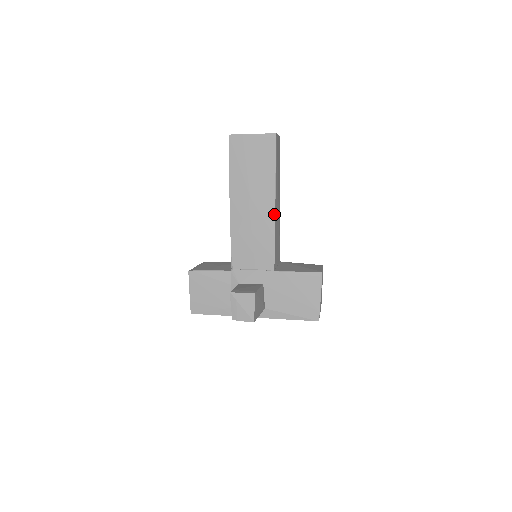
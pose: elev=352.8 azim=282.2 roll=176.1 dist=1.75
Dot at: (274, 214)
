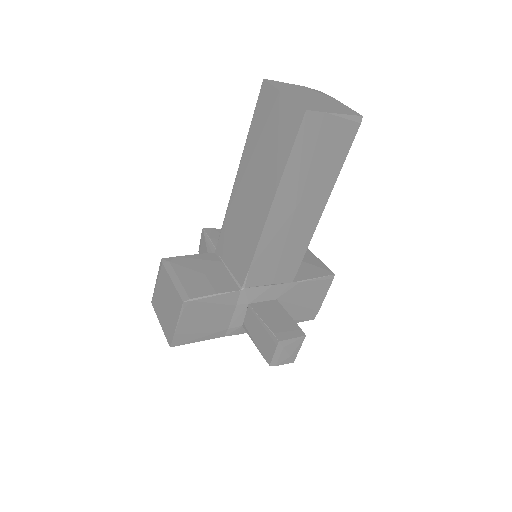
Dot at: (318, 221)
